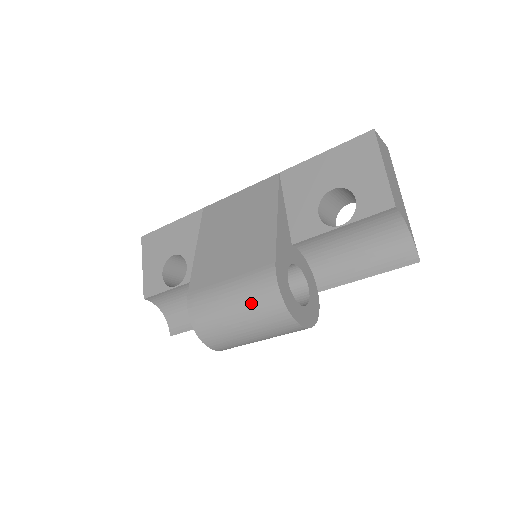
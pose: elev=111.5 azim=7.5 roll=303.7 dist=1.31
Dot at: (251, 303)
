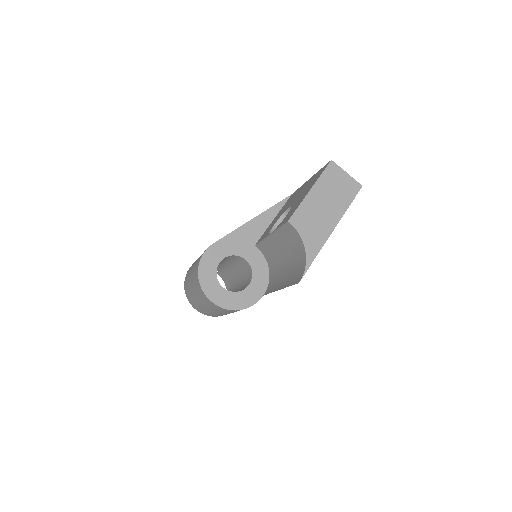
Dot at: (194, 268)
